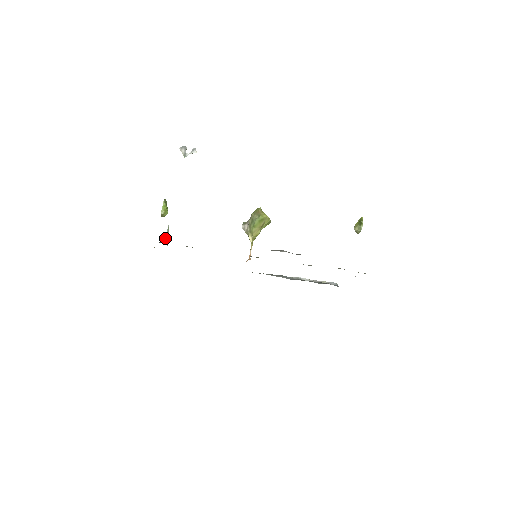
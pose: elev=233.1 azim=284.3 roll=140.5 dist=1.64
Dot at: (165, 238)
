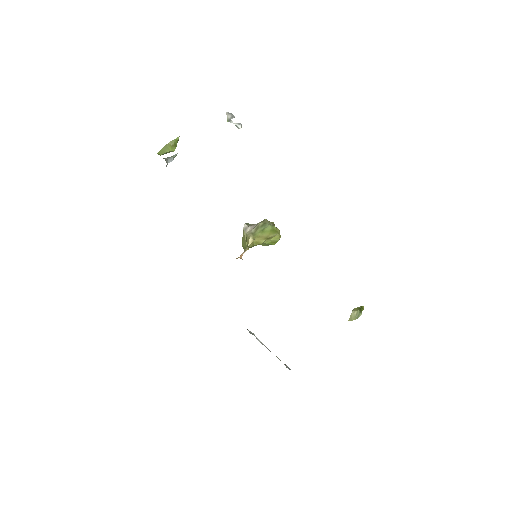
Dot at: (169, 158)
